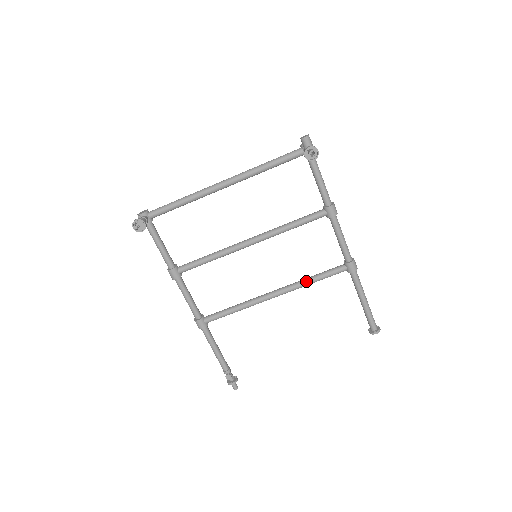
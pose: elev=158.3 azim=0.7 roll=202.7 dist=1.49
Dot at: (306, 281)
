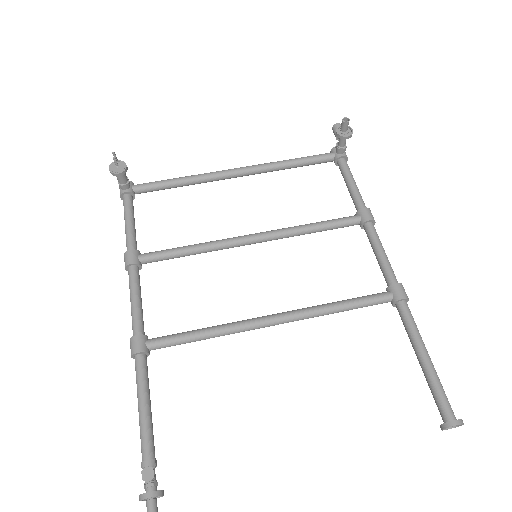
Dot at: (327, 304)
